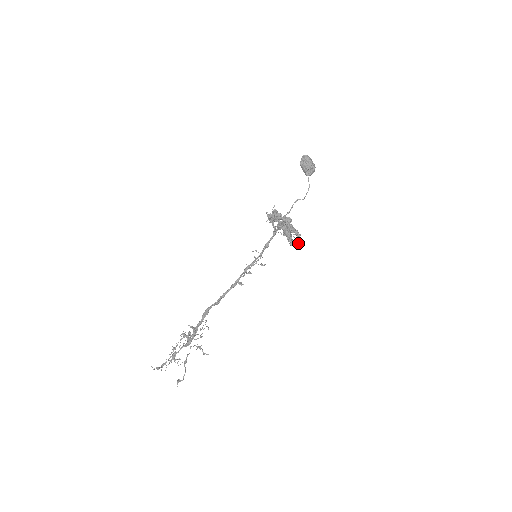
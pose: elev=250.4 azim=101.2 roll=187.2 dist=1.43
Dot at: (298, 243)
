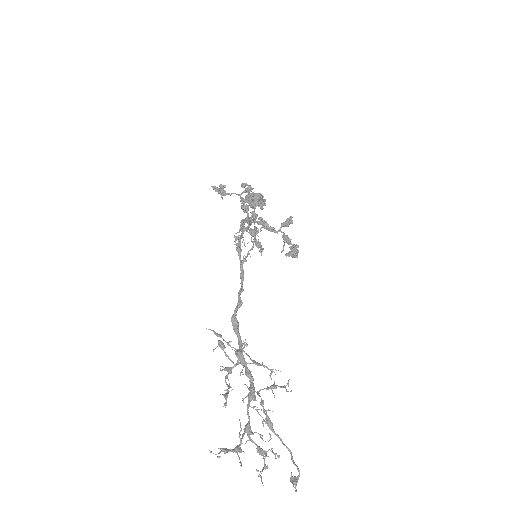
Dot at: (290, 222)
